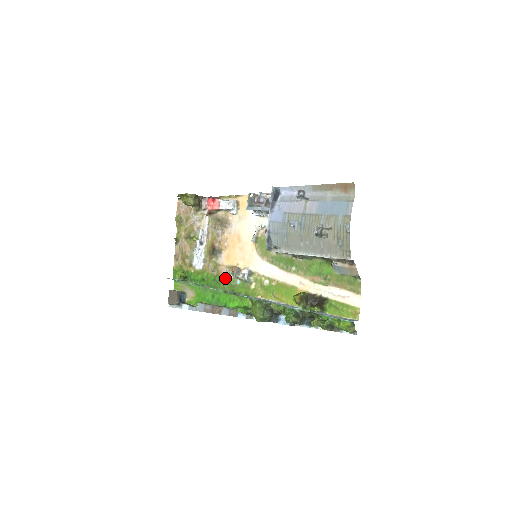
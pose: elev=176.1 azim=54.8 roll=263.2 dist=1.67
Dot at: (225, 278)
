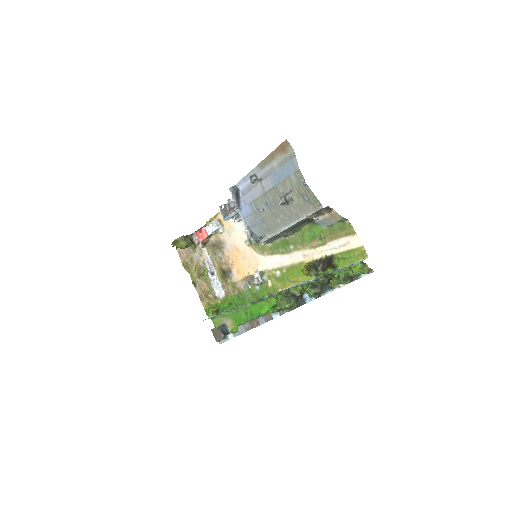
Dot at: (246, 291)
